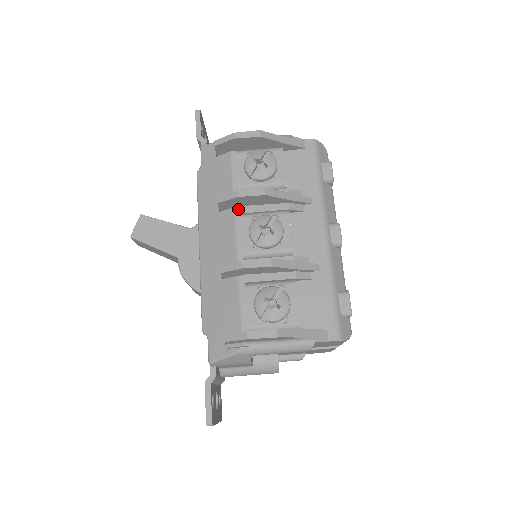
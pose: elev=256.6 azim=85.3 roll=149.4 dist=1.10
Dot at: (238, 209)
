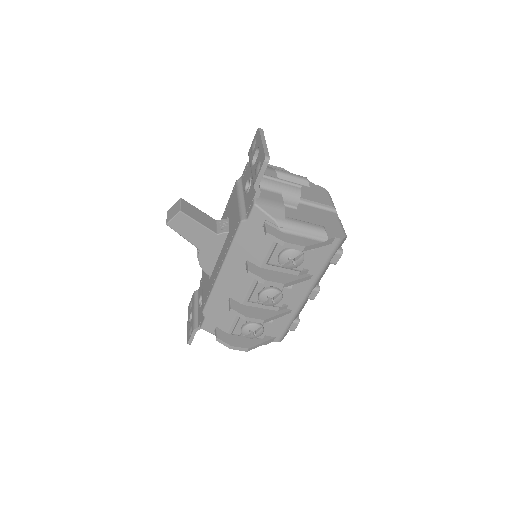
Dot at: occluded
